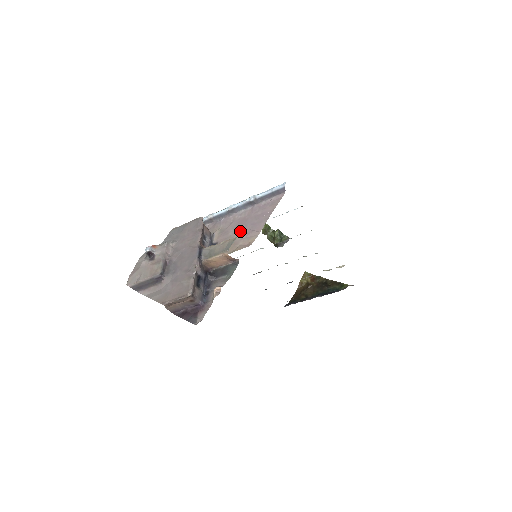
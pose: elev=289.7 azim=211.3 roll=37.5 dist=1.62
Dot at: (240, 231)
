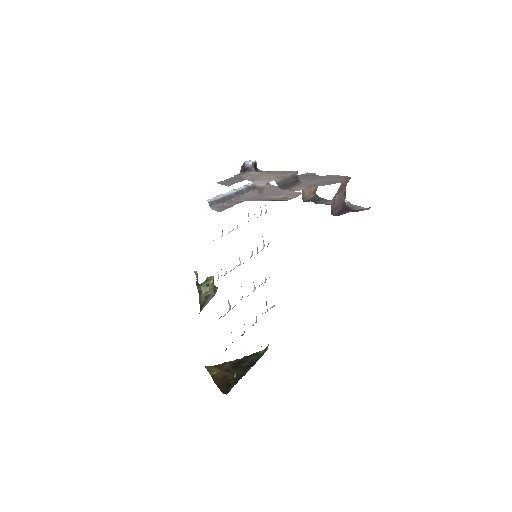
Dot at: (273, 196)
